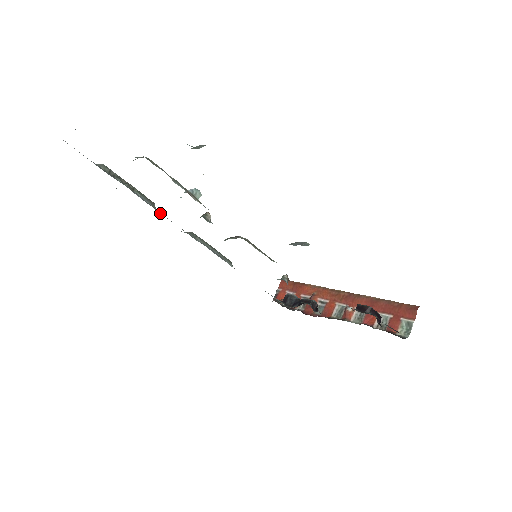
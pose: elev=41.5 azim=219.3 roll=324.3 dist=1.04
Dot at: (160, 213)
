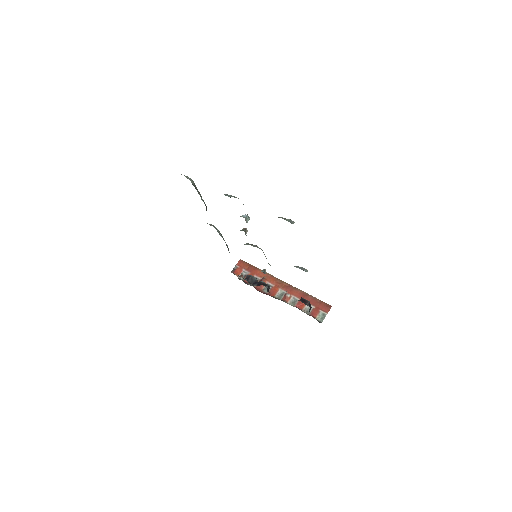
Dot at: occluded
